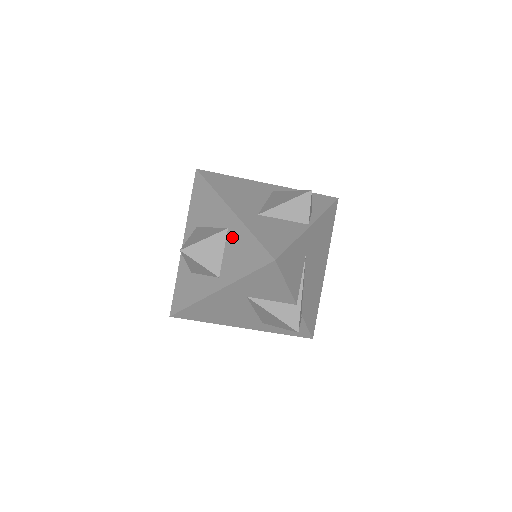
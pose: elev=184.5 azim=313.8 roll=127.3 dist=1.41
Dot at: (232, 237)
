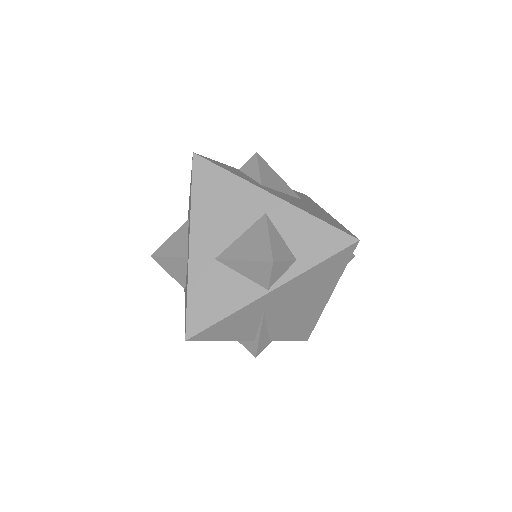
Dot at: (187, 271)
